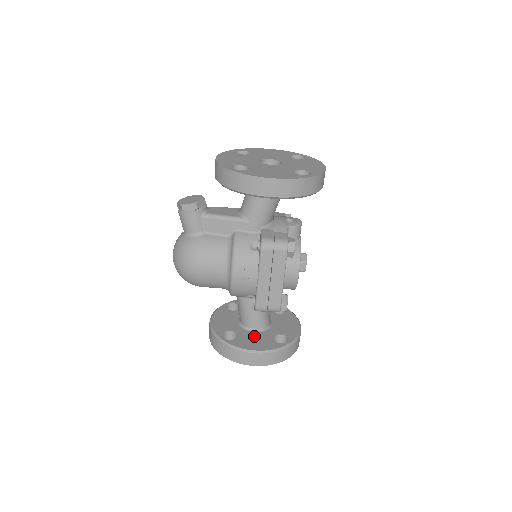
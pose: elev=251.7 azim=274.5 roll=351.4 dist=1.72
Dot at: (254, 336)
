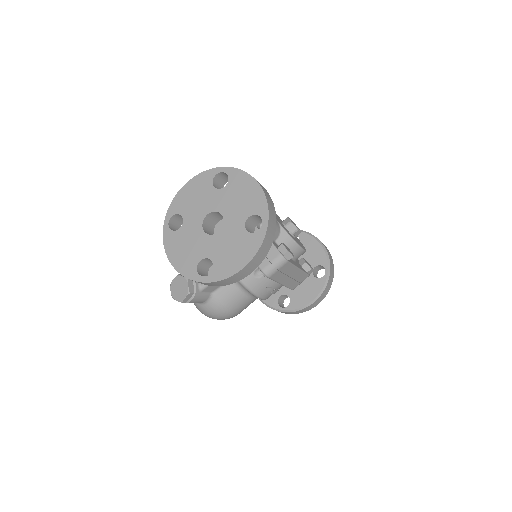
Dot at: (300, 287)
